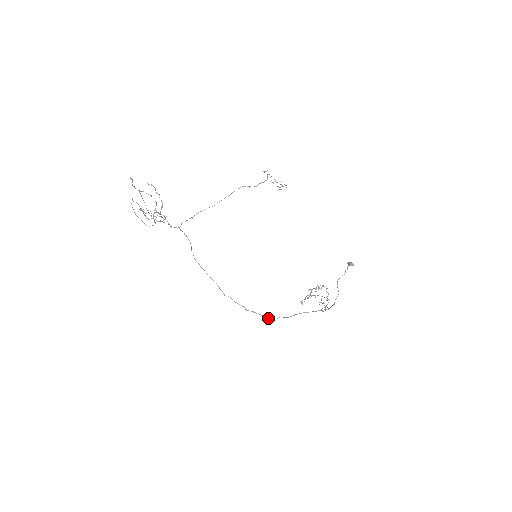
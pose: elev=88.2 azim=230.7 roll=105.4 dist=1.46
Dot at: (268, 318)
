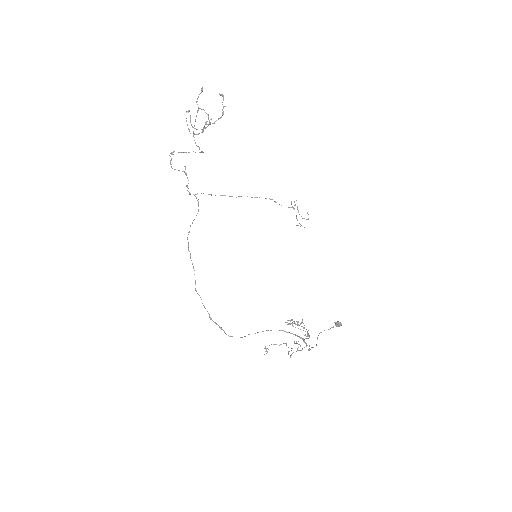
Dot at: occluded
